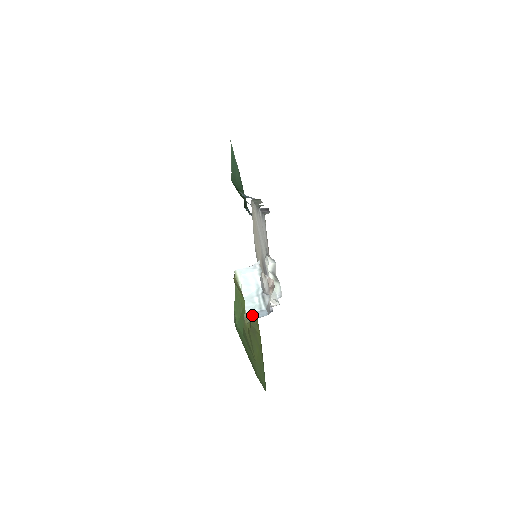
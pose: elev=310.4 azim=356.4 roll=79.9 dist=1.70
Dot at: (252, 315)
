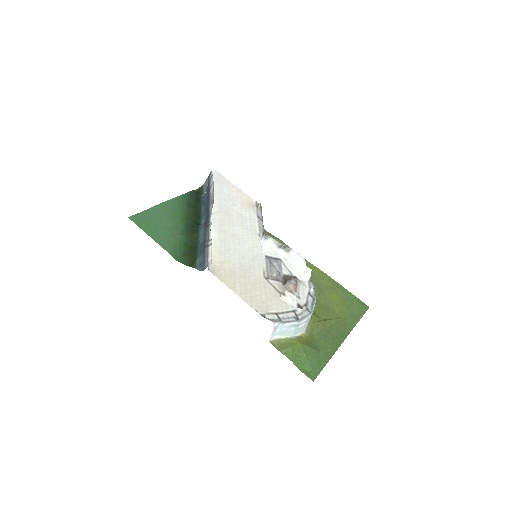
Dot at: occluded
